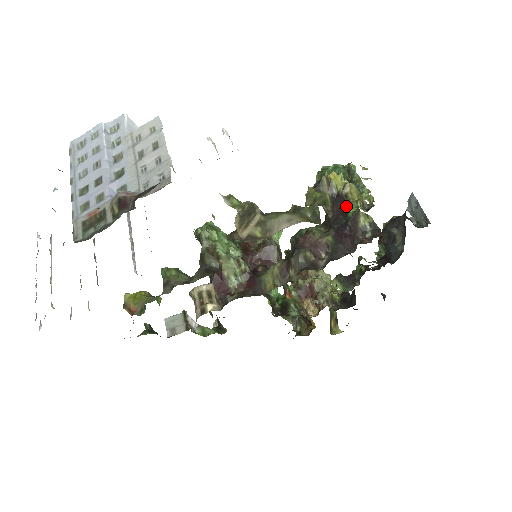
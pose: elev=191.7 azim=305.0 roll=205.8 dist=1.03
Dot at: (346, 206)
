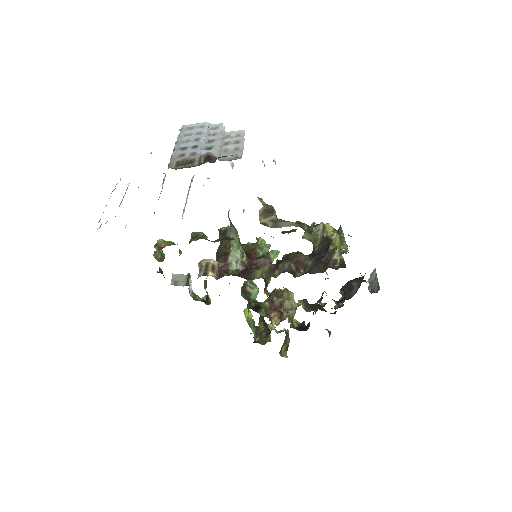
Dot at: (329, 246)
